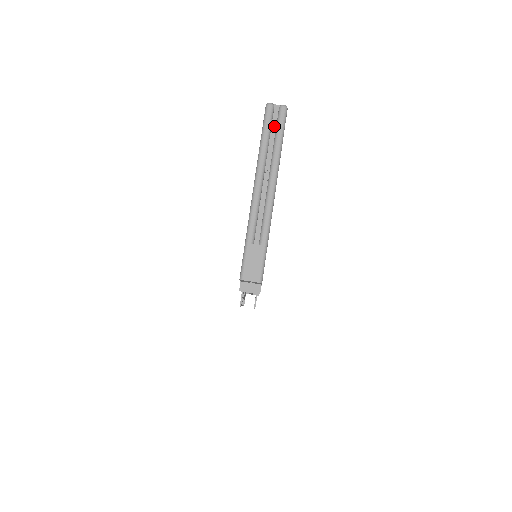
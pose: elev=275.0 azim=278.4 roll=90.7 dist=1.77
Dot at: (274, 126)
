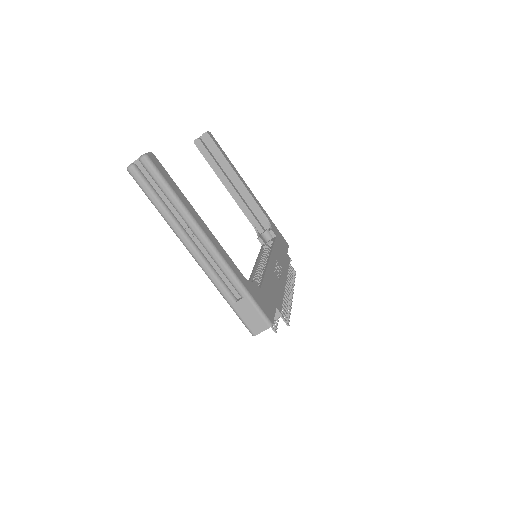
Dot at: (153, 183)
